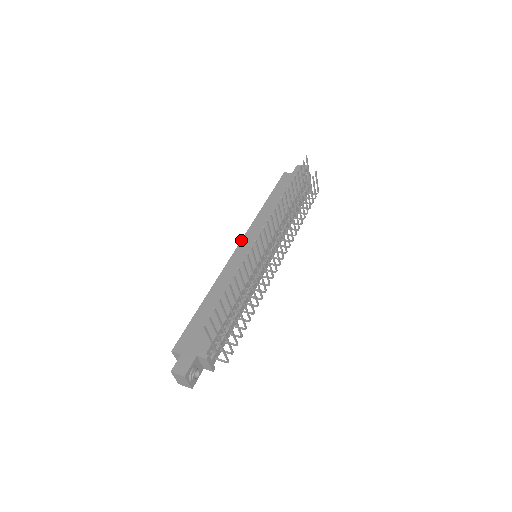
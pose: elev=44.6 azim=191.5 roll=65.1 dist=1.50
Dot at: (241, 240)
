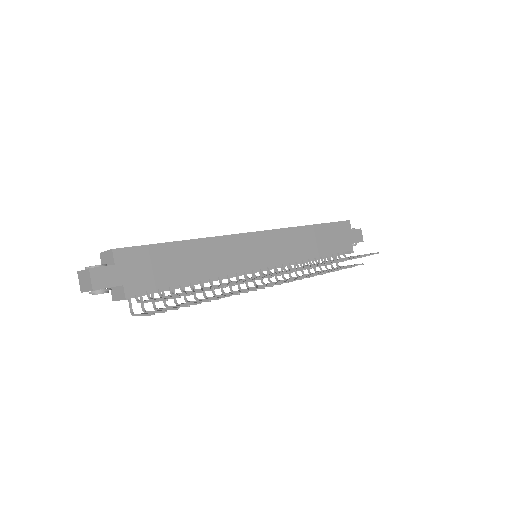
Dot at: (267, 230)
